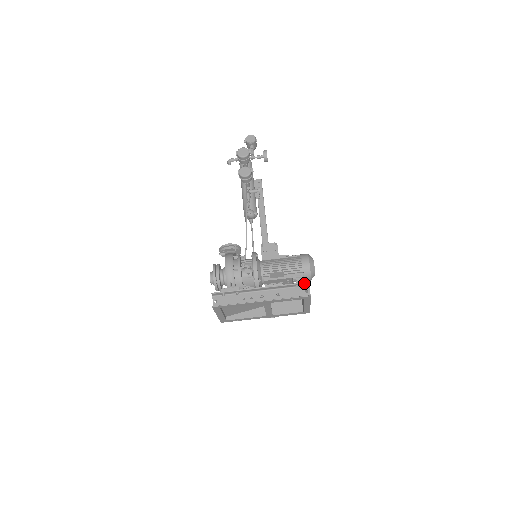
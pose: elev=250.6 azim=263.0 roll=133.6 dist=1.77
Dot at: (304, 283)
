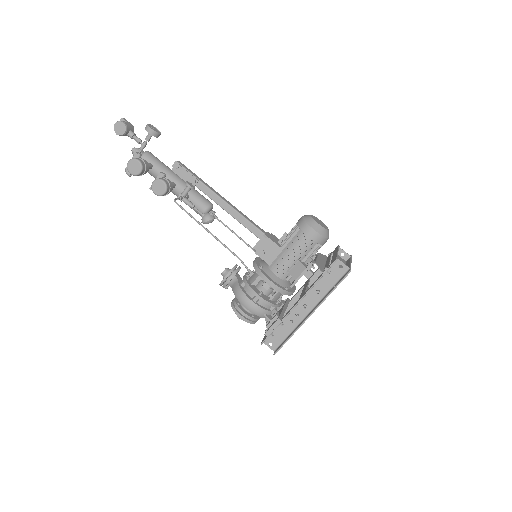
Dot at: (332, 264)
